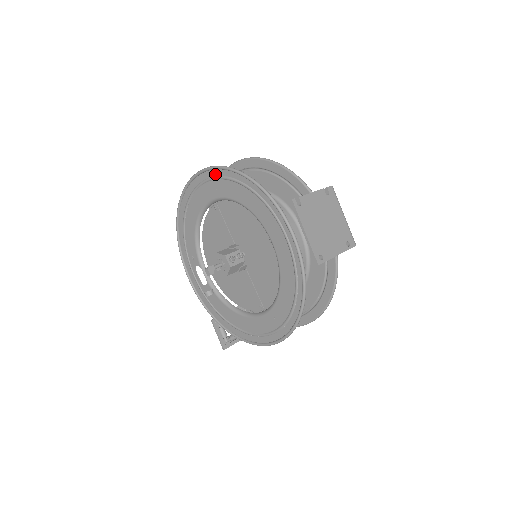
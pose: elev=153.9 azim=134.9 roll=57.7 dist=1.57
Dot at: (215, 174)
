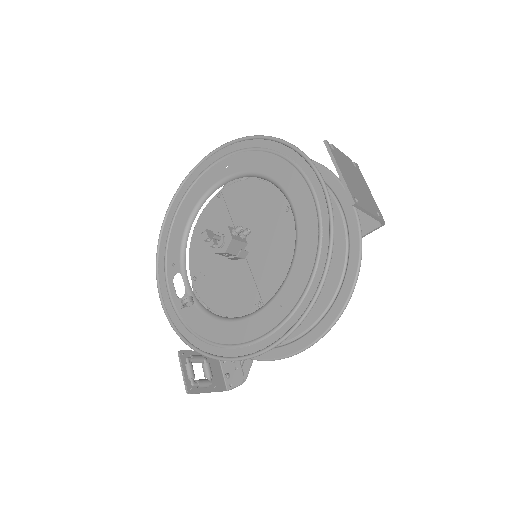
Dot at: (228, 151)
